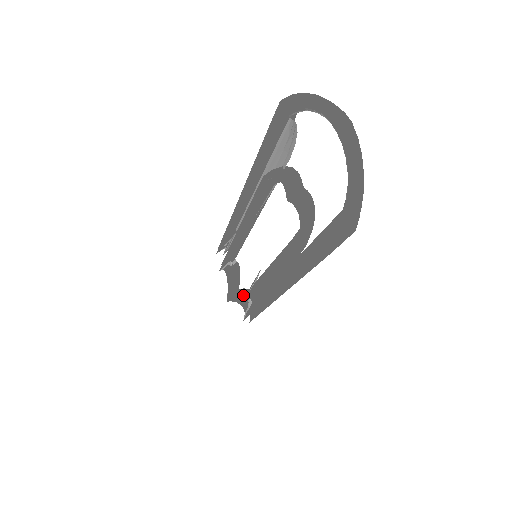
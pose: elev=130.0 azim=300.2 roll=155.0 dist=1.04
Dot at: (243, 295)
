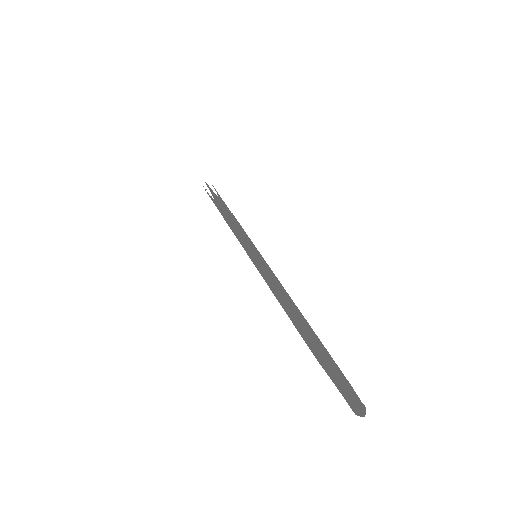
Dot at: occluded
